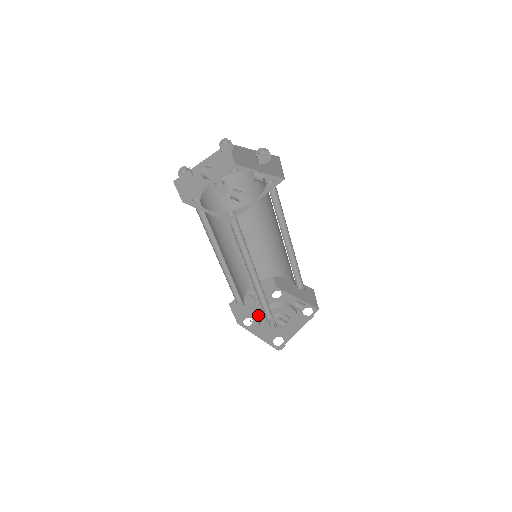
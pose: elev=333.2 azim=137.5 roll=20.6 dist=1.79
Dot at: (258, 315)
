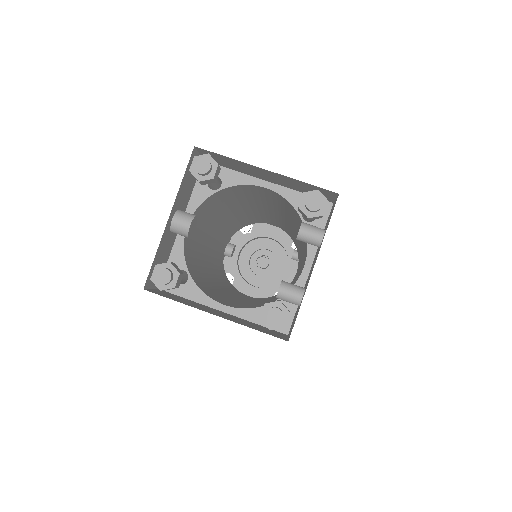
Dot at: (236, 267)
